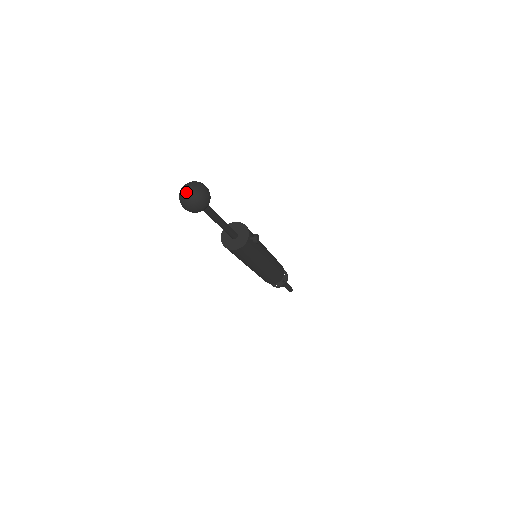
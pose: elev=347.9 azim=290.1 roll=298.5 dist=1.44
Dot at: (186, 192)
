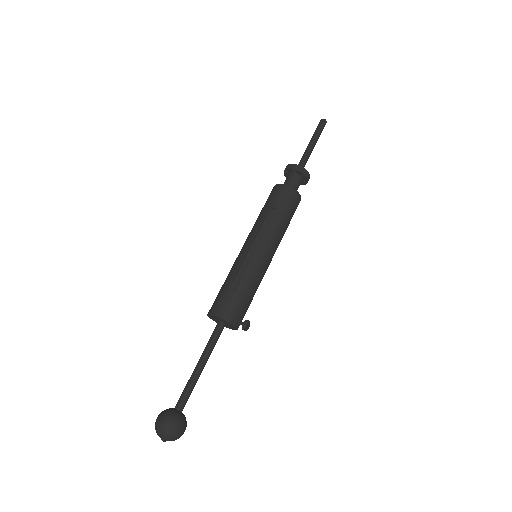
Dot at: (163, 441)
